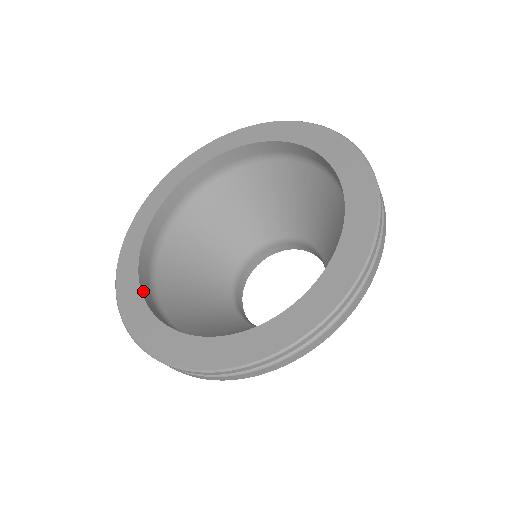
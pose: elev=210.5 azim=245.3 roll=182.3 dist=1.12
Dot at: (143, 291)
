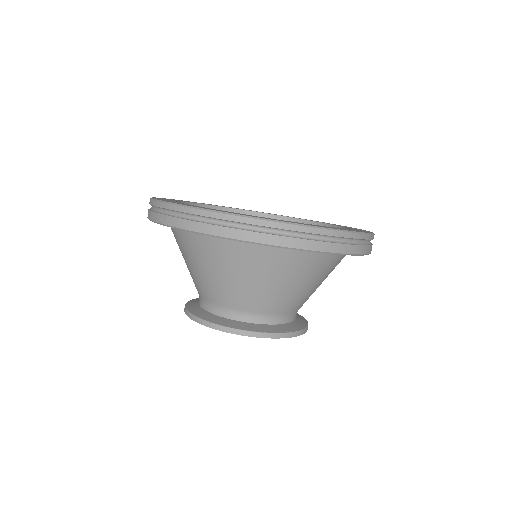
Dot at: occluded
